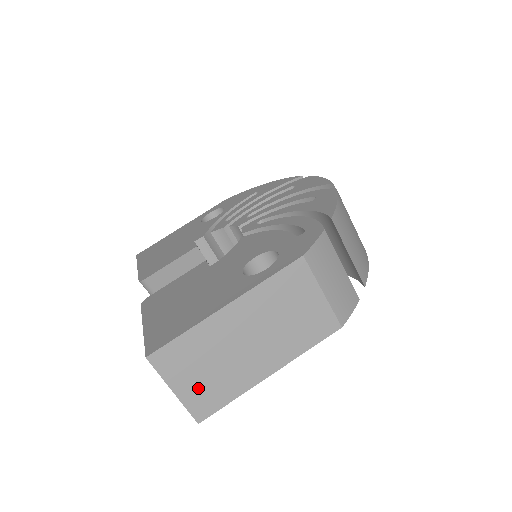
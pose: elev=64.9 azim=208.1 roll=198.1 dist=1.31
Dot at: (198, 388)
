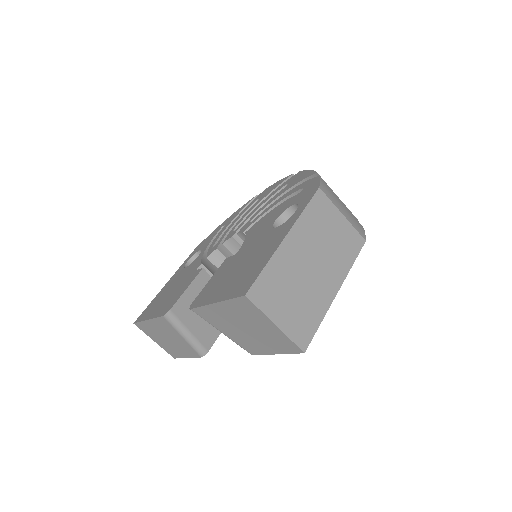
Dot at: (292, 317)
